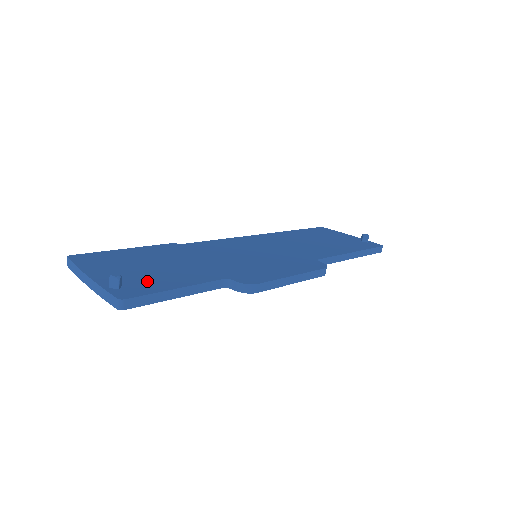
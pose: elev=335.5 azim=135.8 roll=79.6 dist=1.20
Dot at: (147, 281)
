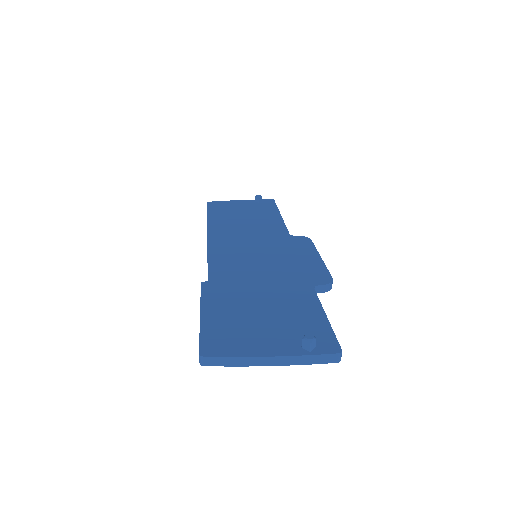
Dot at: (303, 327)
